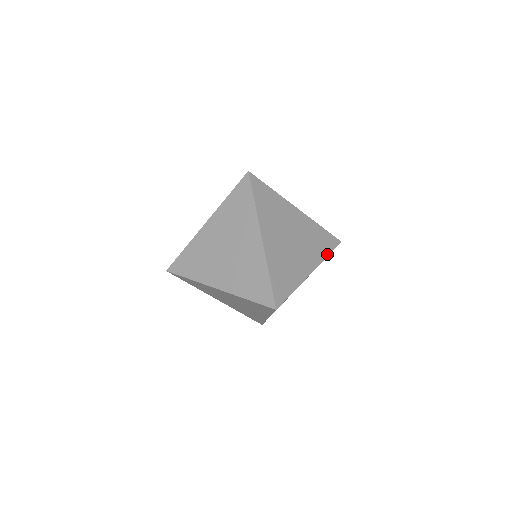
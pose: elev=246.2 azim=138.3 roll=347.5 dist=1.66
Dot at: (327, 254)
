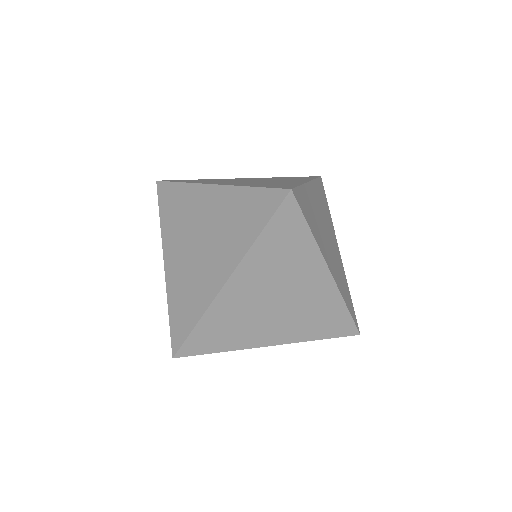
Dot at: occluded
